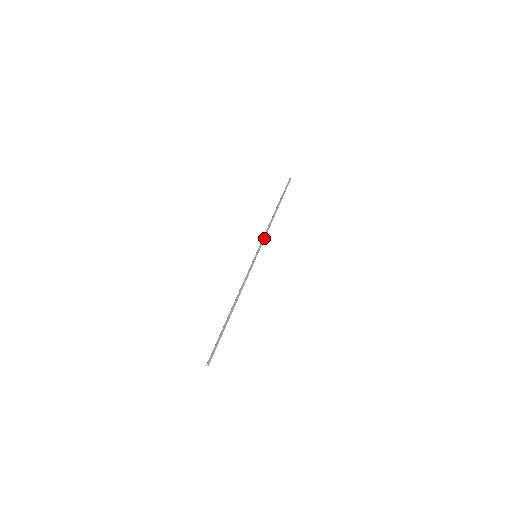
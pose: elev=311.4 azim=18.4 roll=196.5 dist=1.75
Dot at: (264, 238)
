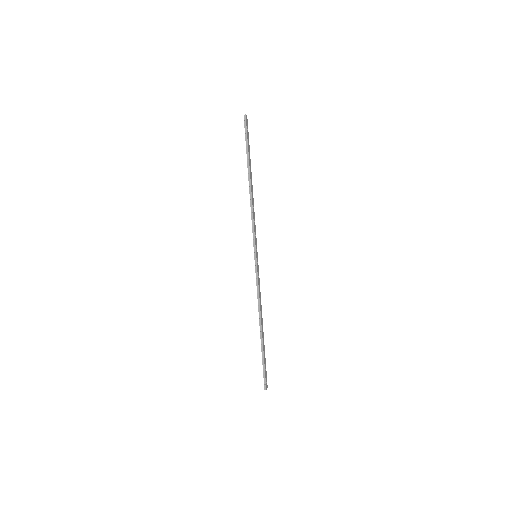
Dot at: (253, 230)
